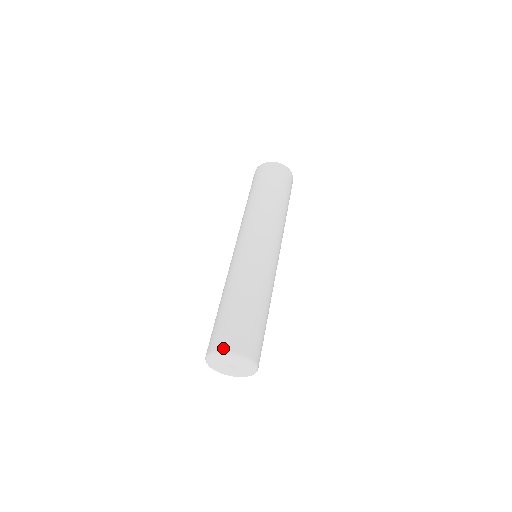
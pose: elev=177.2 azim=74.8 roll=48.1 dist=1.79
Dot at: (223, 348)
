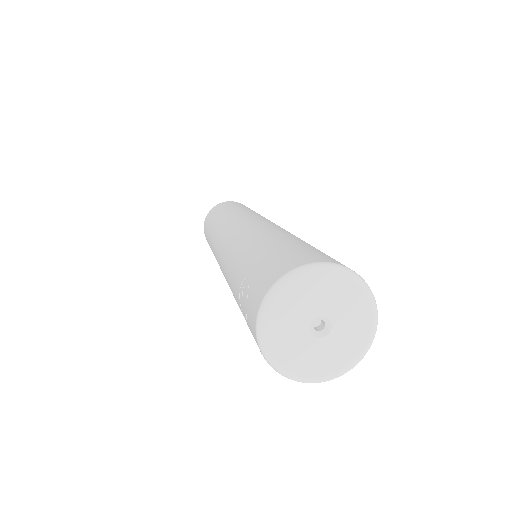
Dot at: (317, 260)
